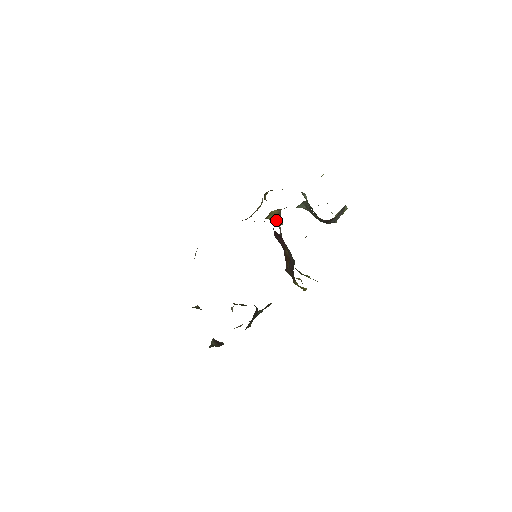
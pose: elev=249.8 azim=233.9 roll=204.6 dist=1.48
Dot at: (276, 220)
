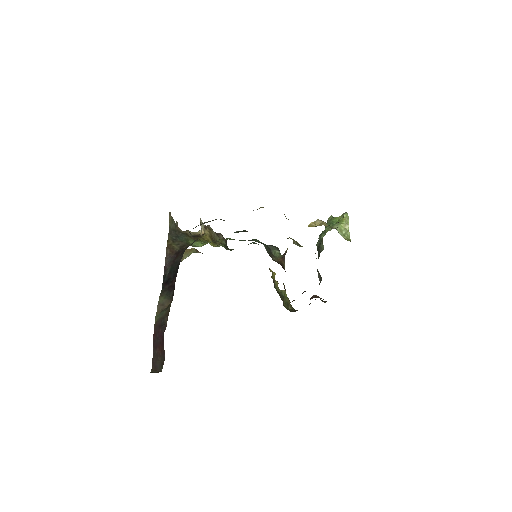
Dot at: occluded
